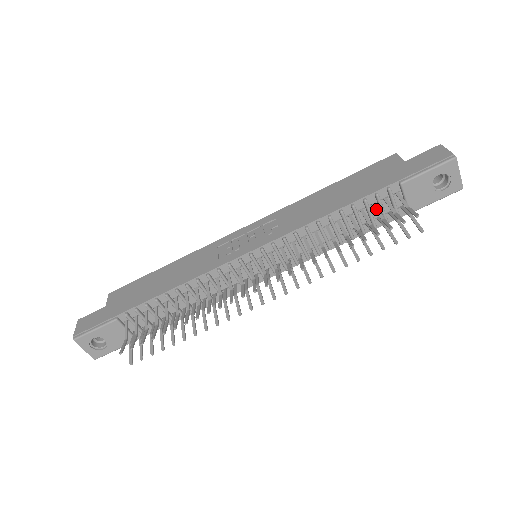
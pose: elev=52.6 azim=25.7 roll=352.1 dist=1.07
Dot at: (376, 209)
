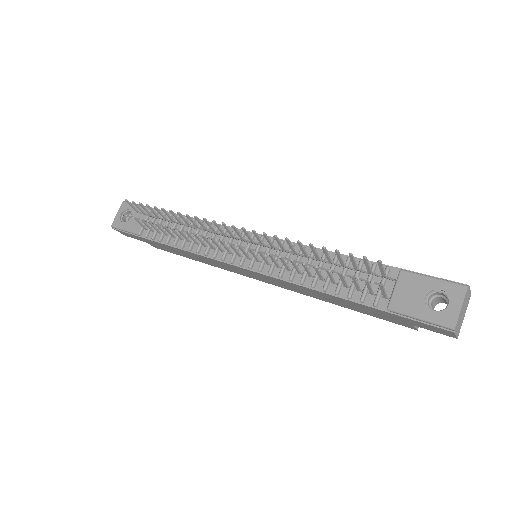
Dot at: (362, 270)
